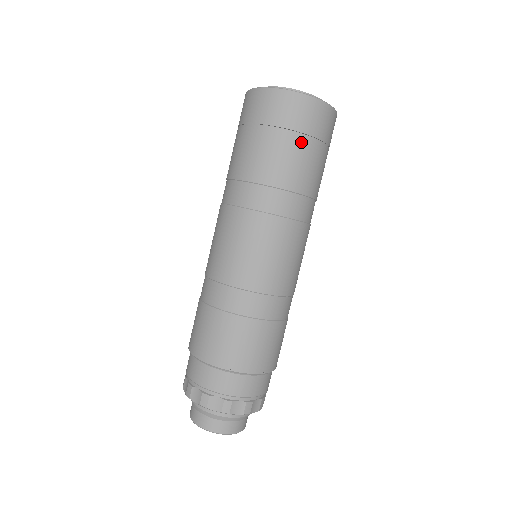
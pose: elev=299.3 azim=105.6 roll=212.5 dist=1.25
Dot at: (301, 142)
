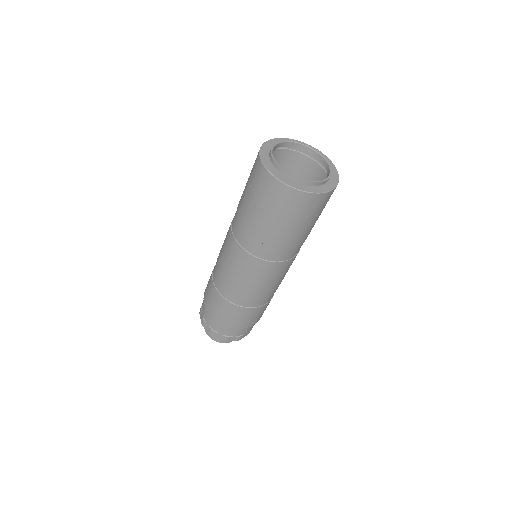
Dot at: (296, 221)
